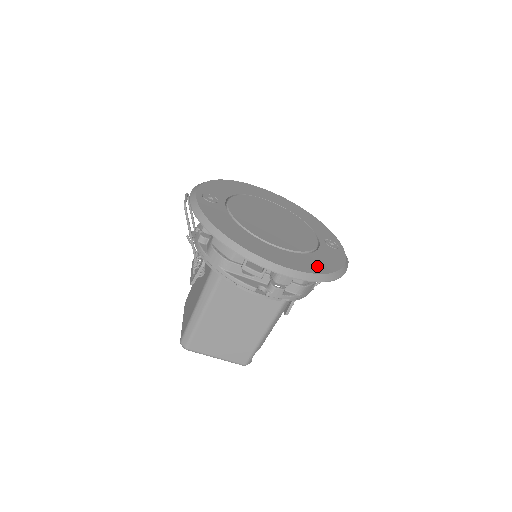
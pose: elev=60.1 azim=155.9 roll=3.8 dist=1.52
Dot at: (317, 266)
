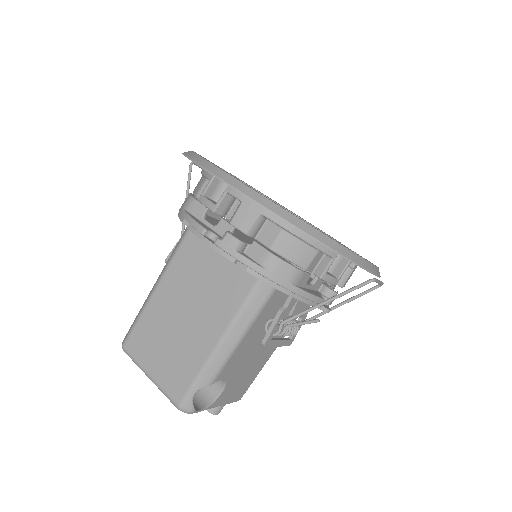
Dot at: occluded
